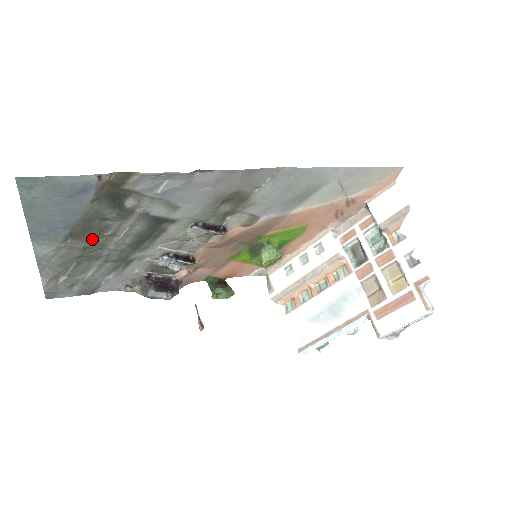
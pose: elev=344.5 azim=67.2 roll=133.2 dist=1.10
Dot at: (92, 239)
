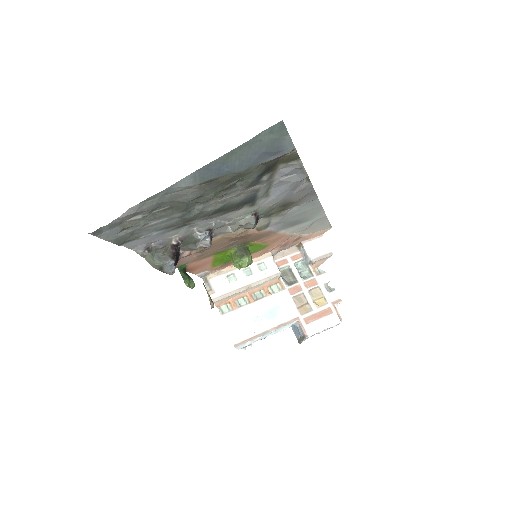
Dot at: (212, 192)
